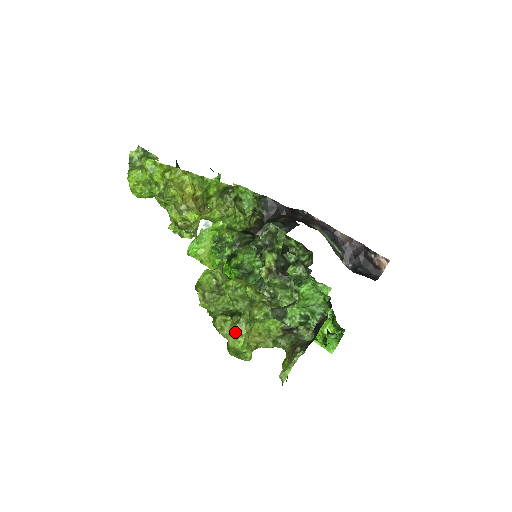
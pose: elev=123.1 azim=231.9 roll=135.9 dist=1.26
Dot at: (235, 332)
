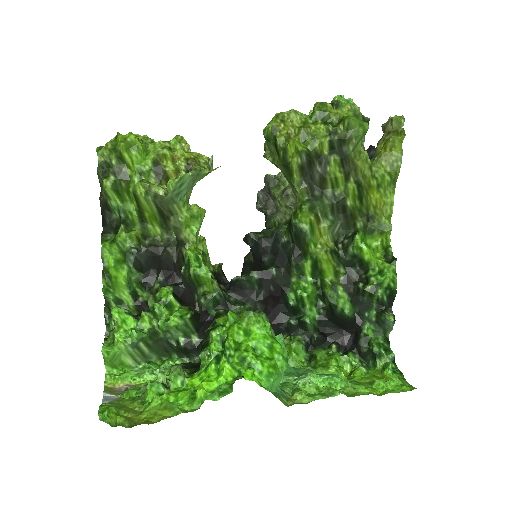
Dot at: occluded
